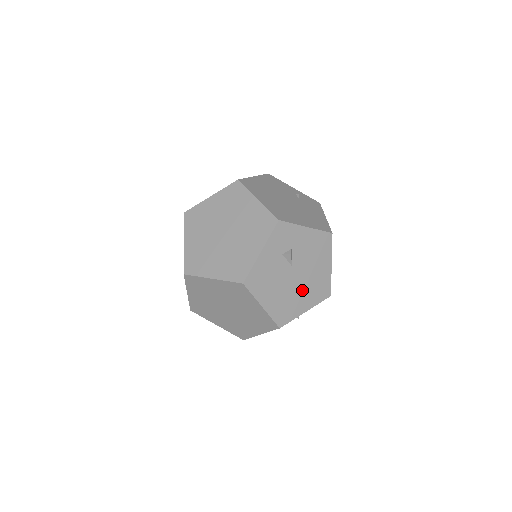
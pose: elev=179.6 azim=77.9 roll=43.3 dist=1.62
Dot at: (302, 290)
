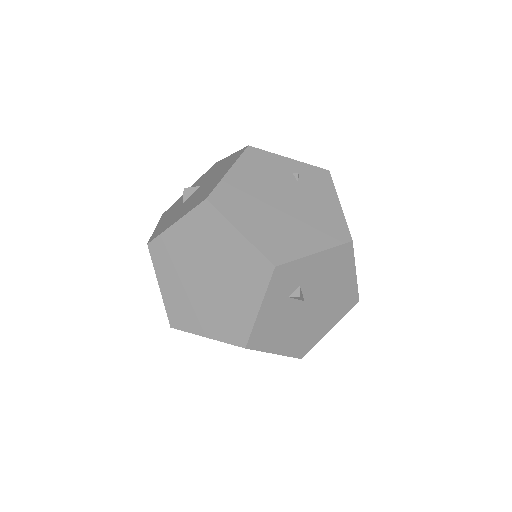
Dot at: (322, 314)
